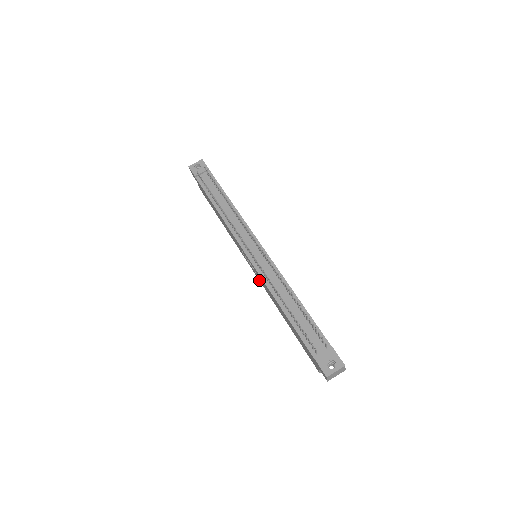
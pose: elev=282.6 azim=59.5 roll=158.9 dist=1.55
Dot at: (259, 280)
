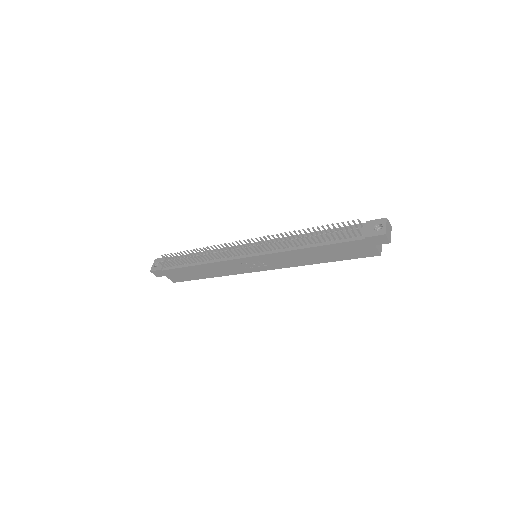
Dot at: occluded
